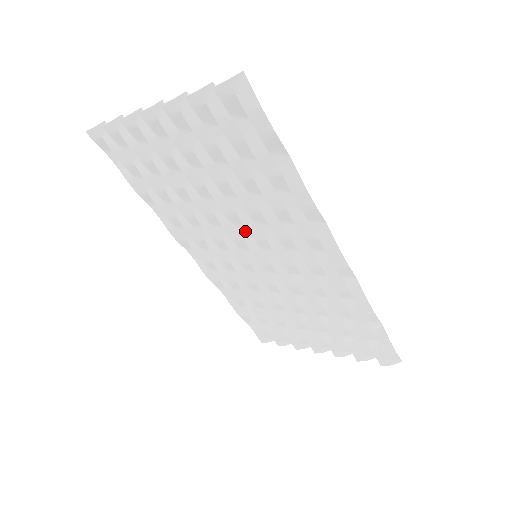
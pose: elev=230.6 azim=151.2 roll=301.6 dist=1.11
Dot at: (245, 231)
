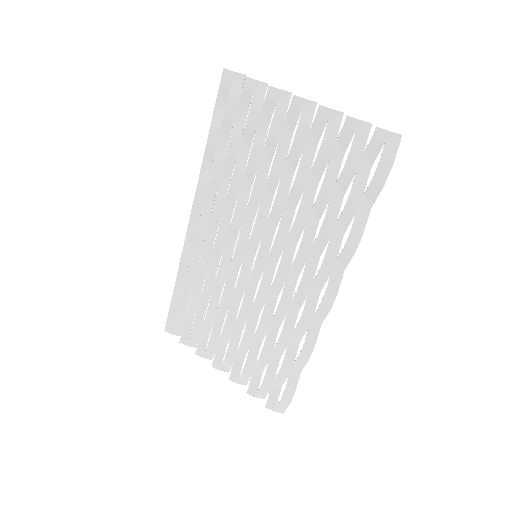
Dot at: (269, 232)
